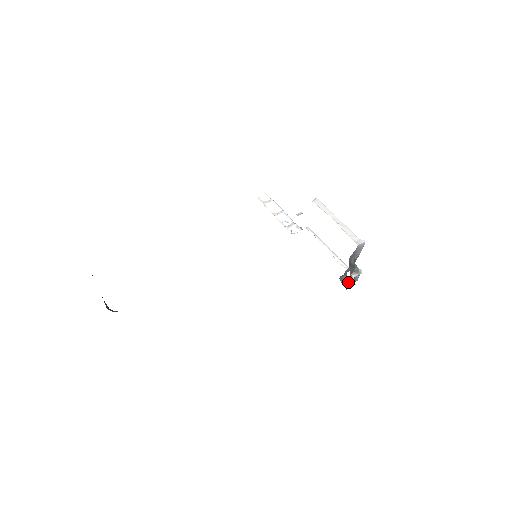
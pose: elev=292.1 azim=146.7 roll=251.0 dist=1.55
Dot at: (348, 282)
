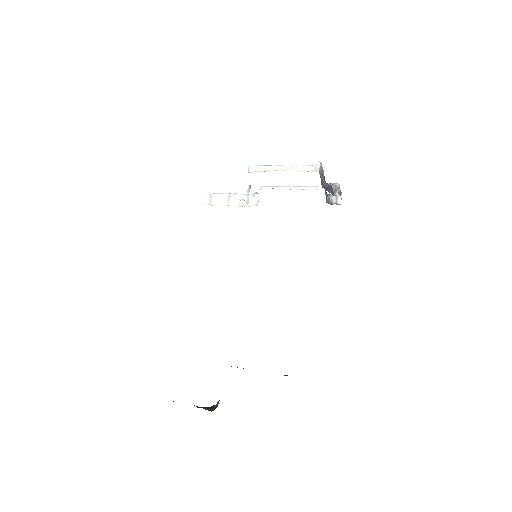
Dot at: (335, 198)
